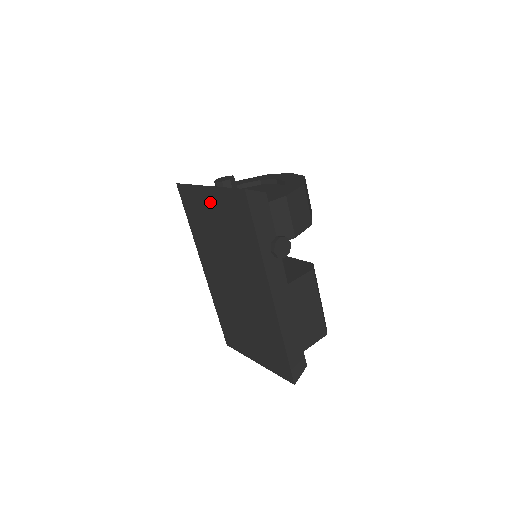
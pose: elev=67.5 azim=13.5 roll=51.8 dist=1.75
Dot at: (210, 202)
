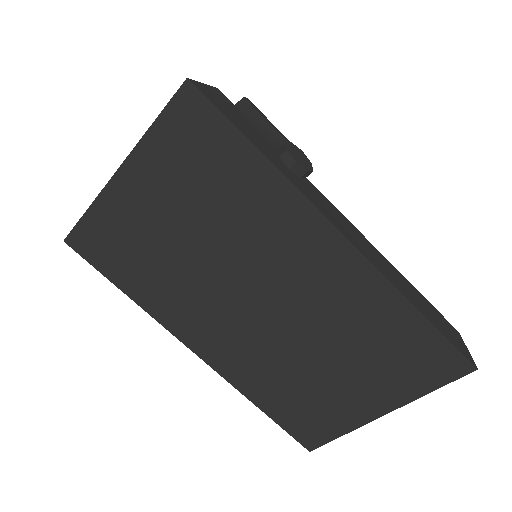
Dot at: (139, 195)
